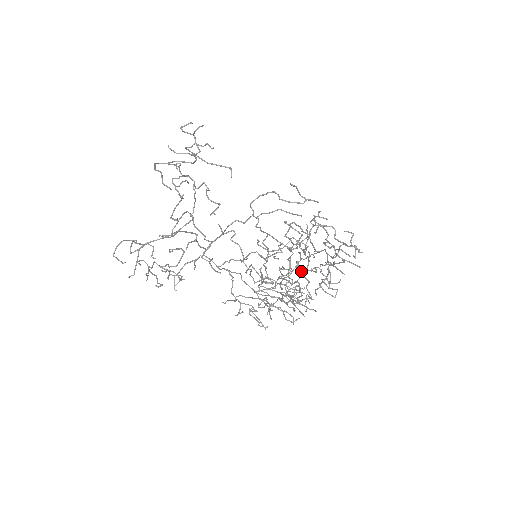
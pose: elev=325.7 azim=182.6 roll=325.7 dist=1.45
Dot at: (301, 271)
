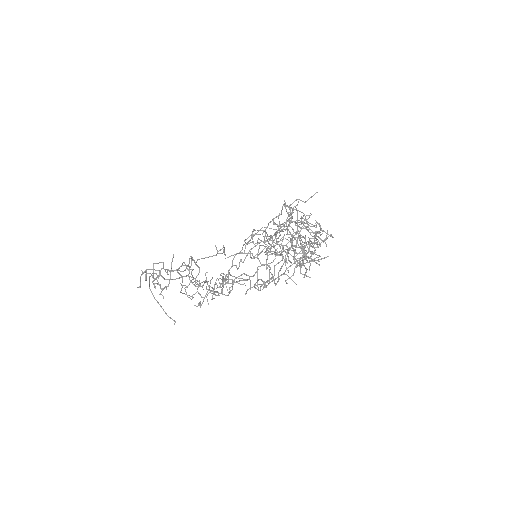
Dot at: (290, 266)
